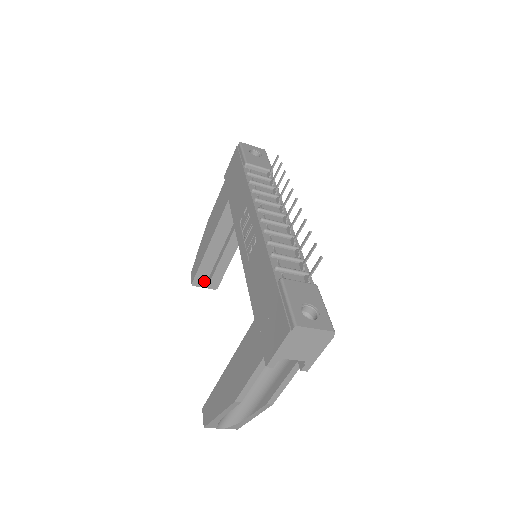
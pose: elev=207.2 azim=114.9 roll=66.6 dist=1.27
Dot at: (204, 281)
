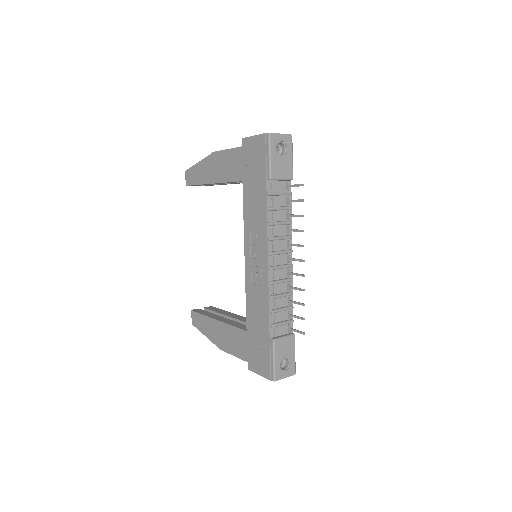
Dot at: occluded
